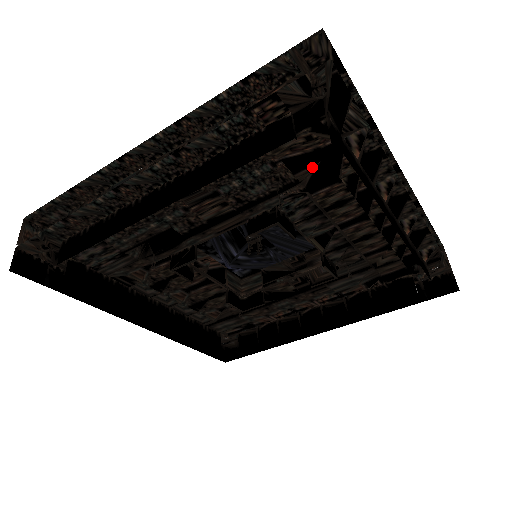
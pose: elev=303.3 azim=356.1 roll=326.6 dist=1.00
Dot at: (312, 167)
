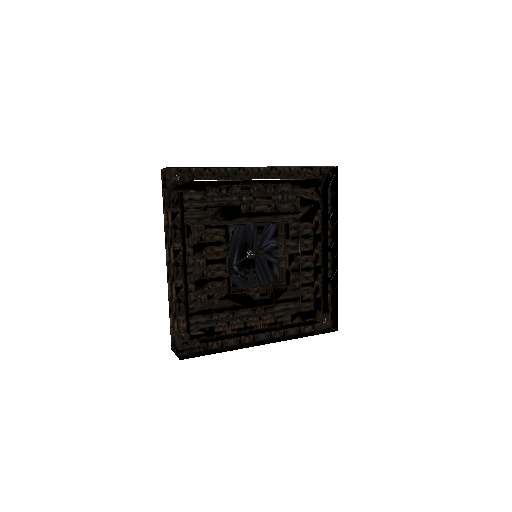
Dot at: (307, 208)
